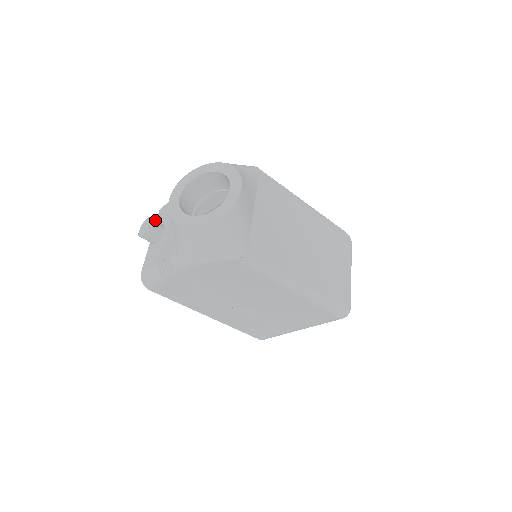
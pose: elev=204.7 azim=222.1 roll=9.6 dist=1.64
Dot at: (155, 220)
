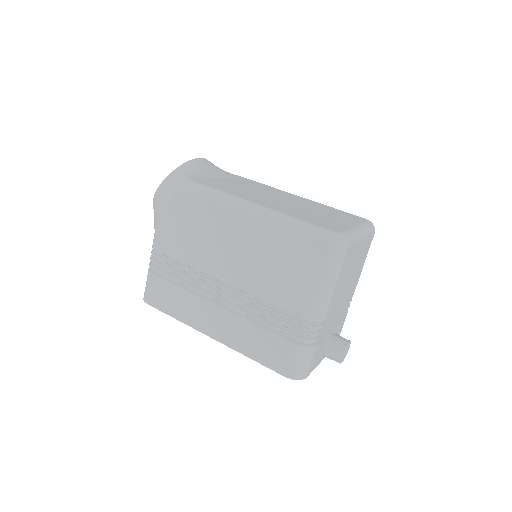
Dot at: occluded
